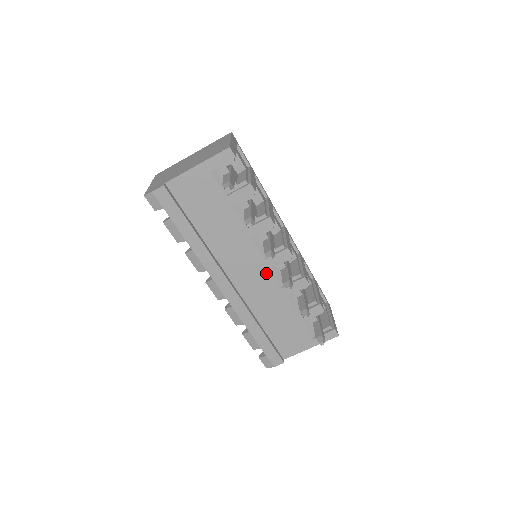
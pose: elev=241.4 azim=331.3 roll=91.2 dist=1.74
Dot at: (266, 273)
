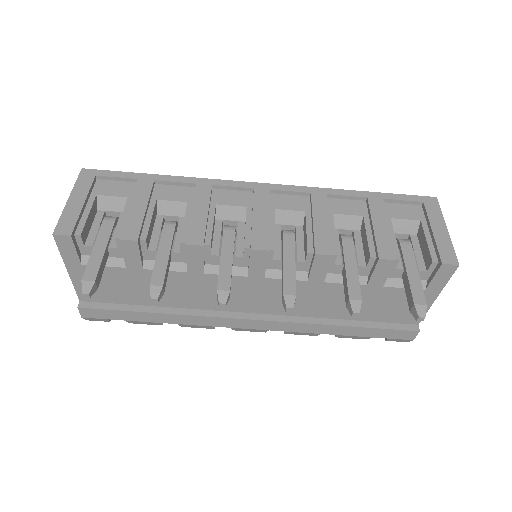
Dot at: (270, 284)
